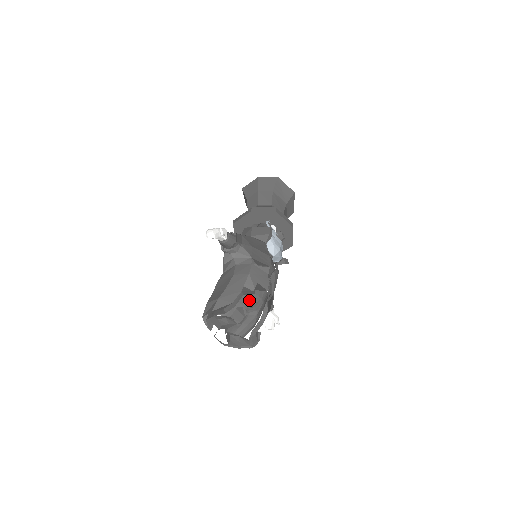
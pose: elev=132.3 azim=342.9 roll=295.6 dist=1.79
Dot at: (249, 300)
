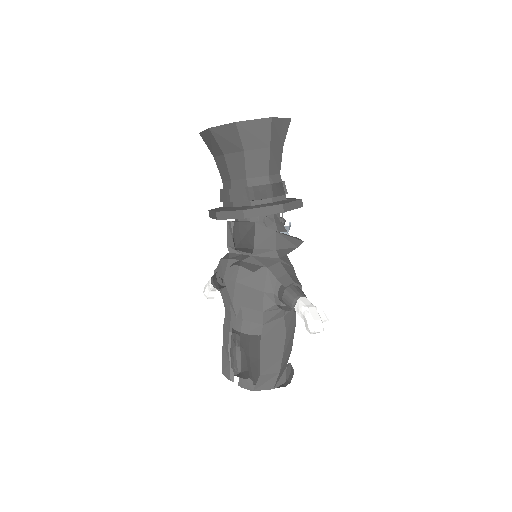
Dot at: occluded
